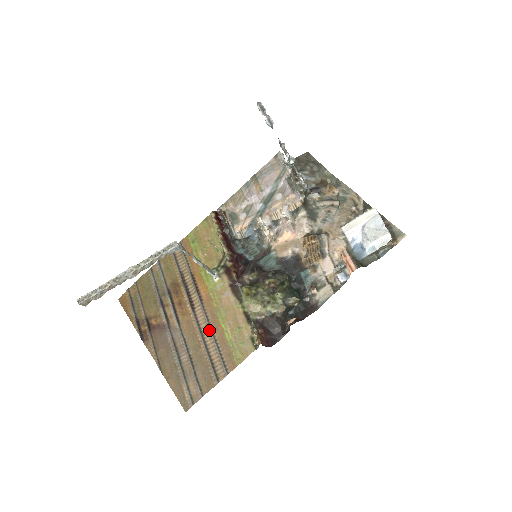
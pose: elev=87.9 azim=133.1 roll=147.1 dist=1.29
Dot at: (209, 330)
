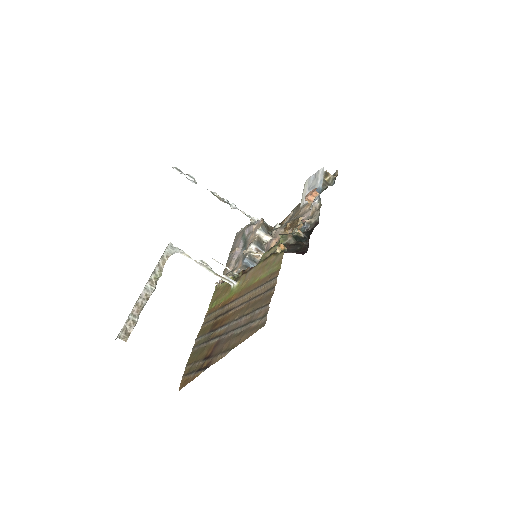
Dot at: (249, 294)
